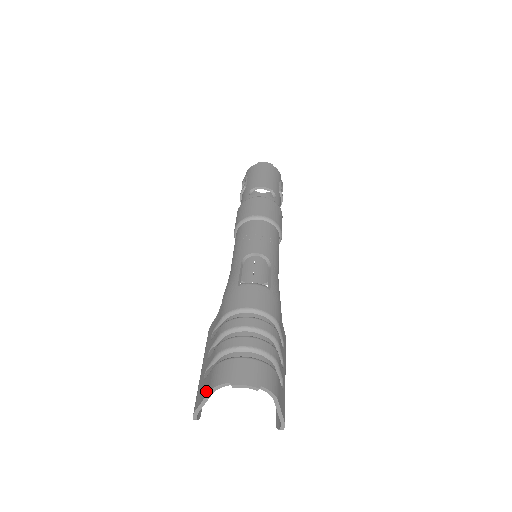
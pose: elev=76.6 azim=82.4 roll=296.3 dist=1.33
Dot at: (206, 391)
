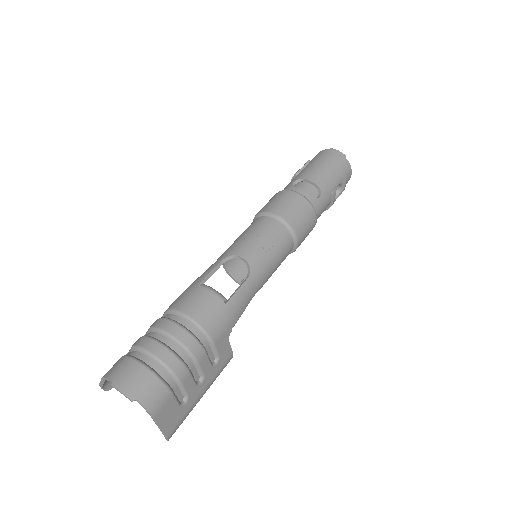
Dot at: occluded
